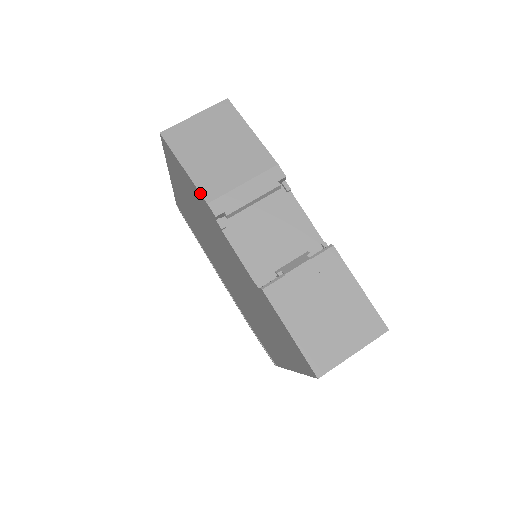
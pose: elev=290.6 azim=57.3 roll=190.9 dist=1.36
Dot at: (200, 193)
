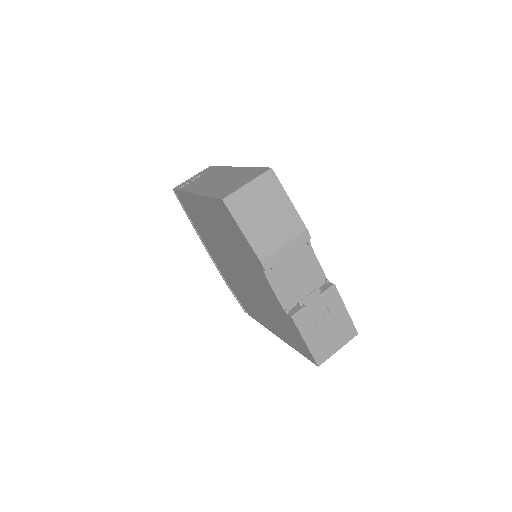
Dot at: (255, 253)
